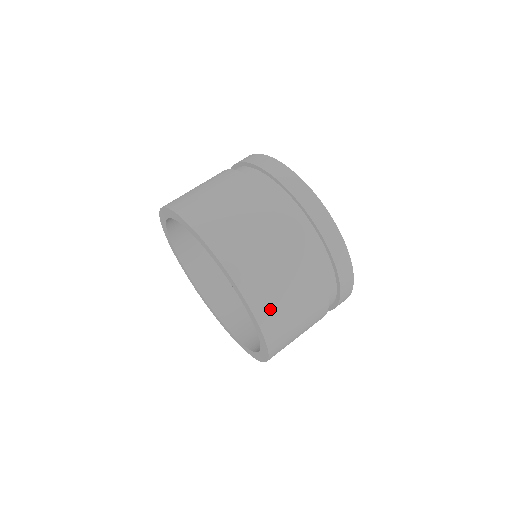
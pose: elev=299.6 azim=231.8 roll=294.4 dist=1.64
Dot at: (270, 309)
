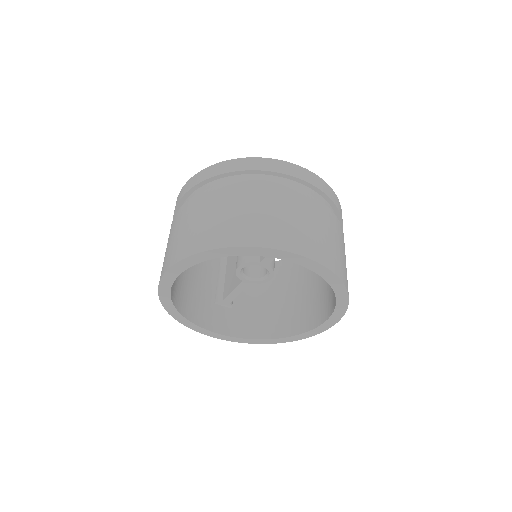
Dot at: occluded
